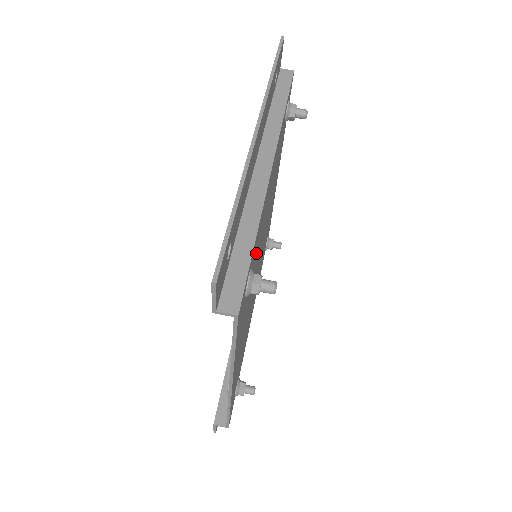
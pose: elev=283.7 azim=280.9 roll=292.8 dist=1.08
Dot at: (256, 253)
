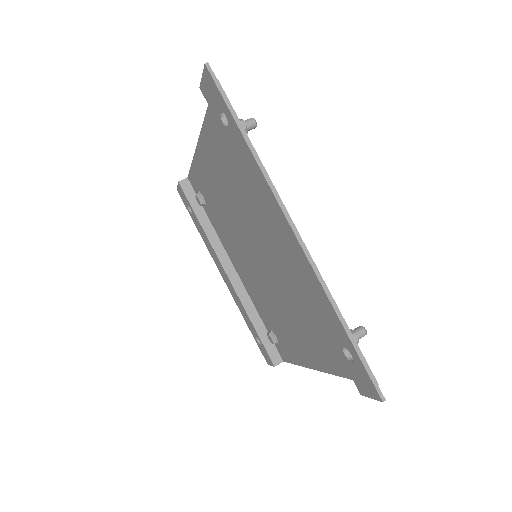
Dot at: occluded
